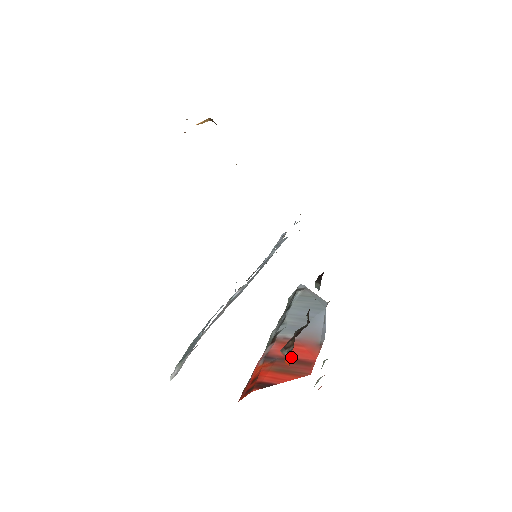
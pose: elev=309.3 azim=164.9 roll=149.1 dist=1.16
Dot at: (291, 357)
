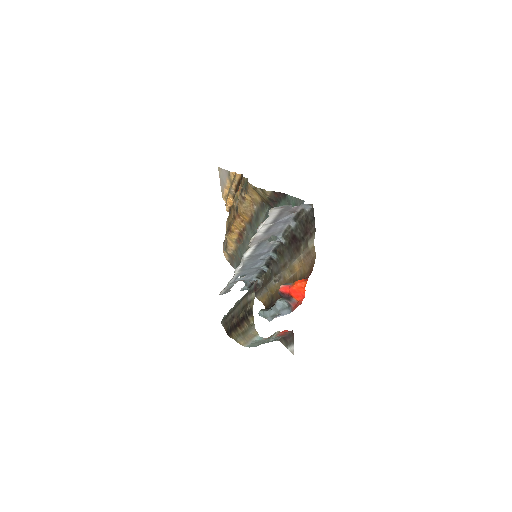
Dot at: occluded
